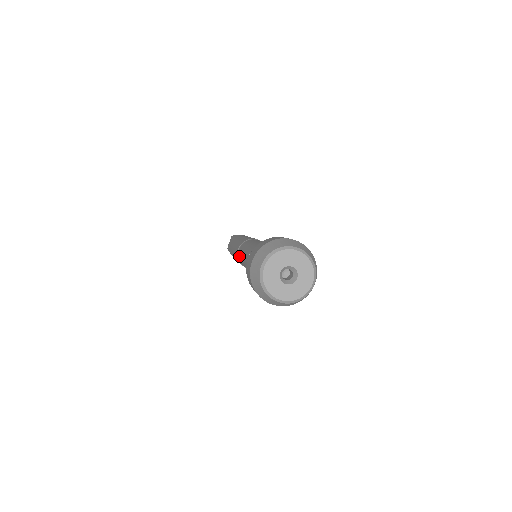
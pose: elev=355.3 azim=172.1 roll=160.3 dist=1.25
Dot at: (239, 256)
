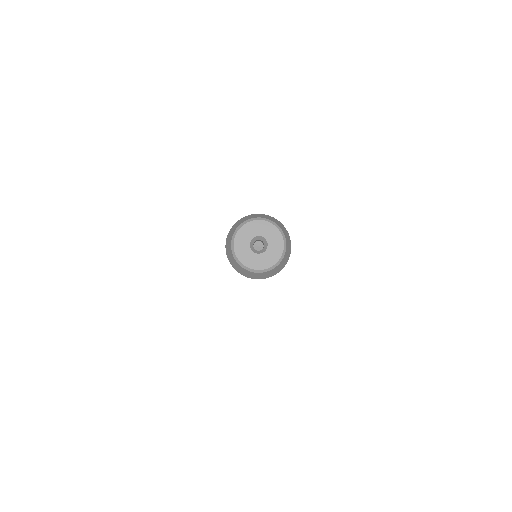
Dot at: occluded
